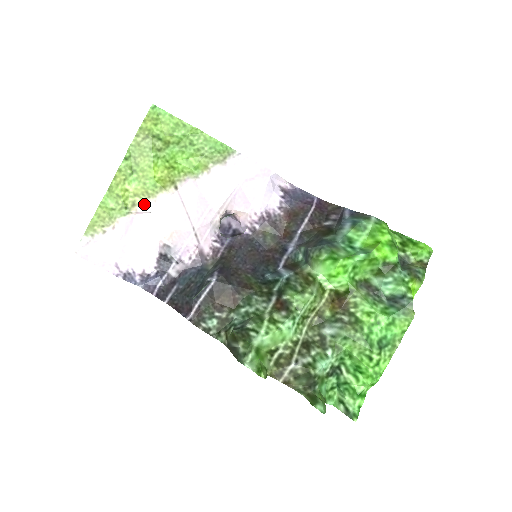
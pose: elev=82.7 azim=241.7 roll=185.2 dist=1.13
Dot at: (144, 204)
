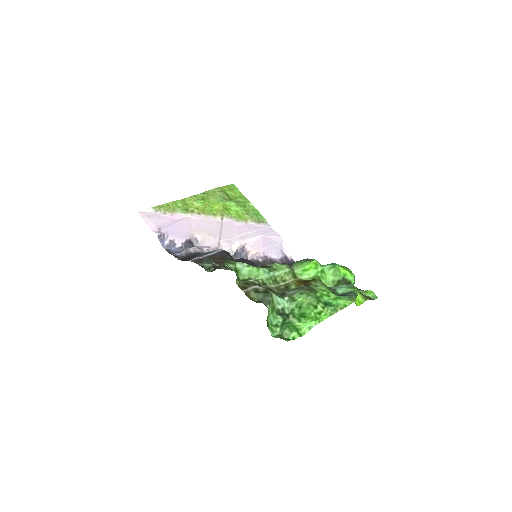
Dot at: (198, 215)
